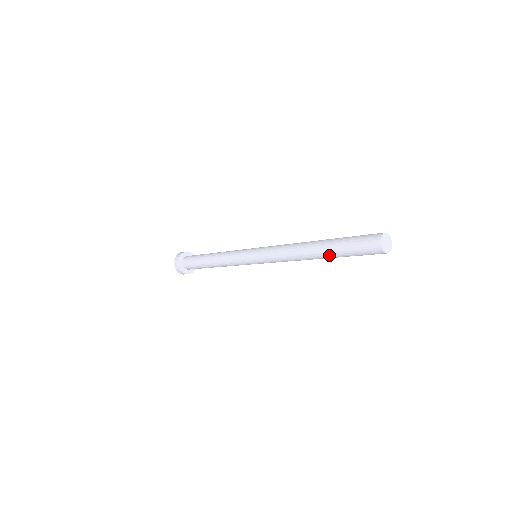
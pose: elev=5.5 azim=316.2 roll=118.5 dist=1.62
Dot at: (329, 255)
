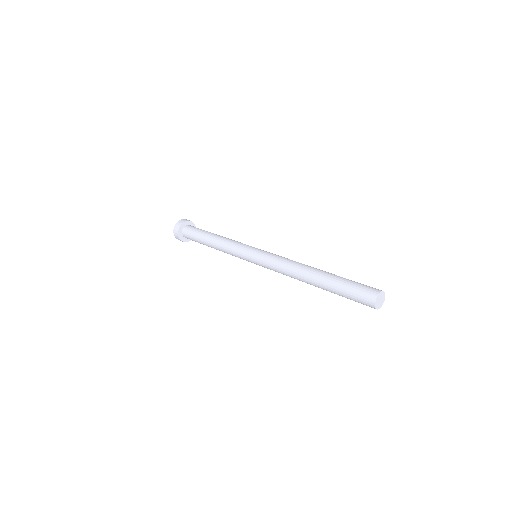
Dot at: (325, 288)
